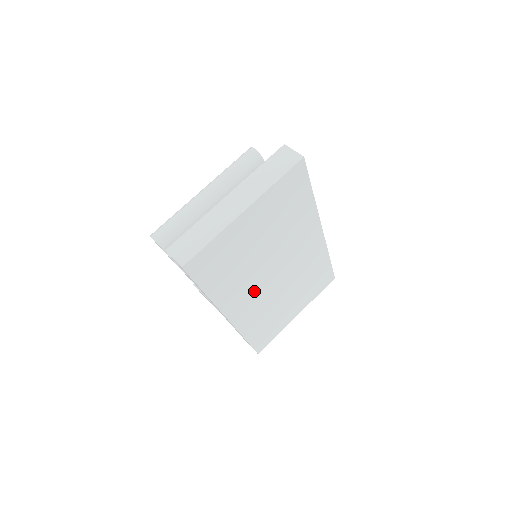
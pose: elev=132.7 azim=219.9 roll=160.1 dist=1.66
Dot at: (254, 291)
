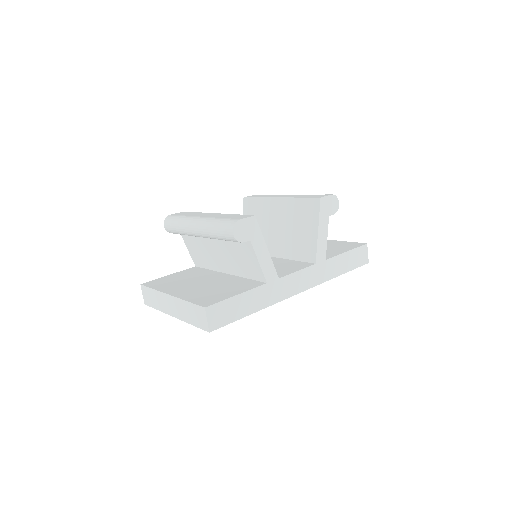
Dot at: occluded
